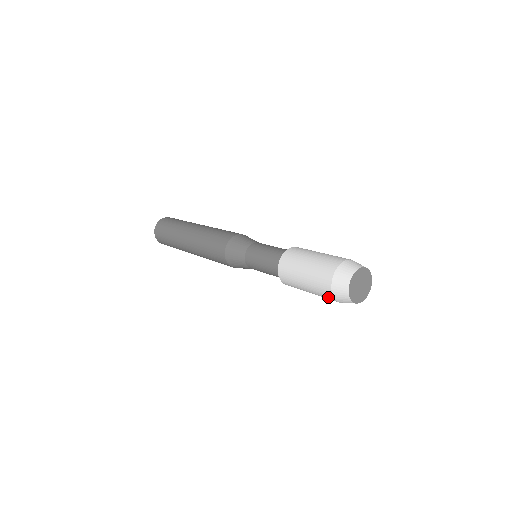
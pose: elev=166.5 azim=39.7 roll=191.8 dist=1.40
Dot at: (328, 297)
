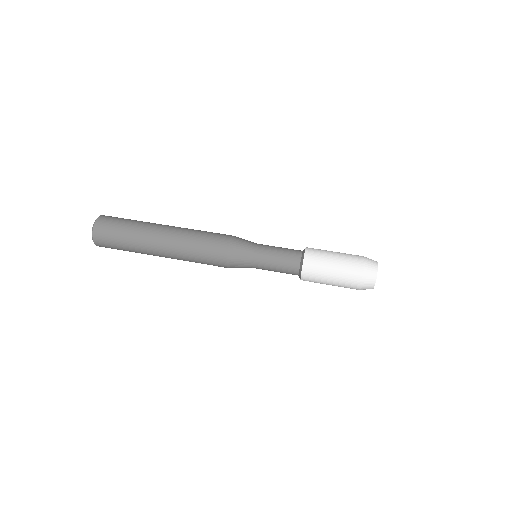
Dot at: occluded
